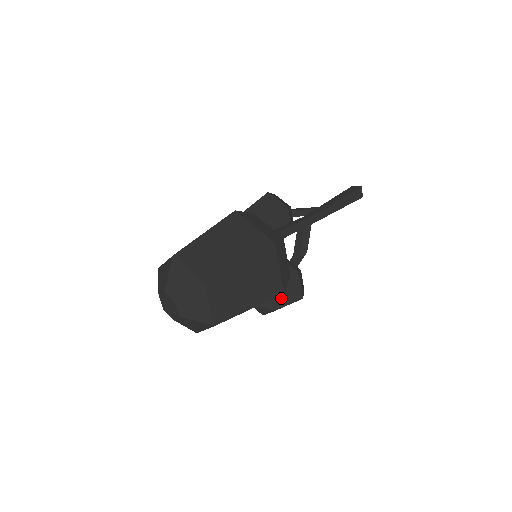
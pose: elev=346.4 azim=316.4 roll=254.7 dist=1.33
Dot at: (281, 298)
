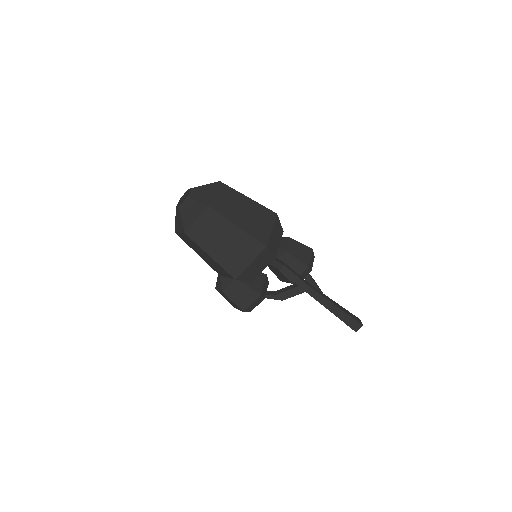
Dot at: (234, 291)
